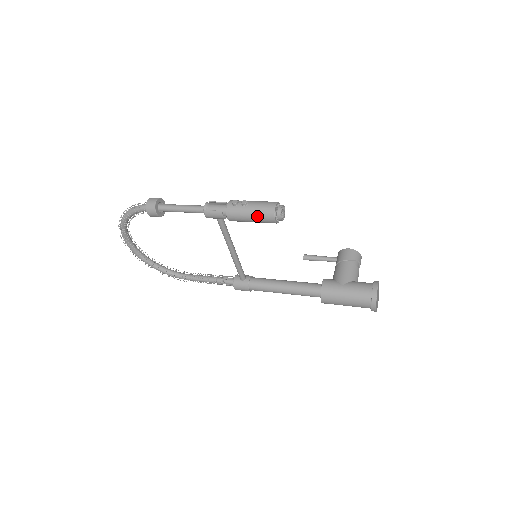
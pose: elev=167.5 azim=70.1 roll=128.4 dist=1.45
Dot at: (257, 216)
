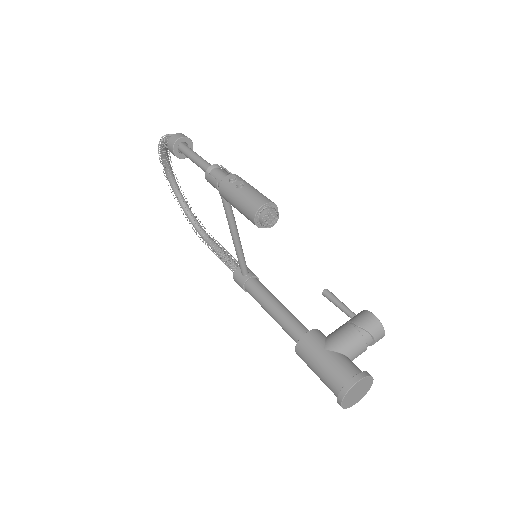
Dot at: (241, 206)
